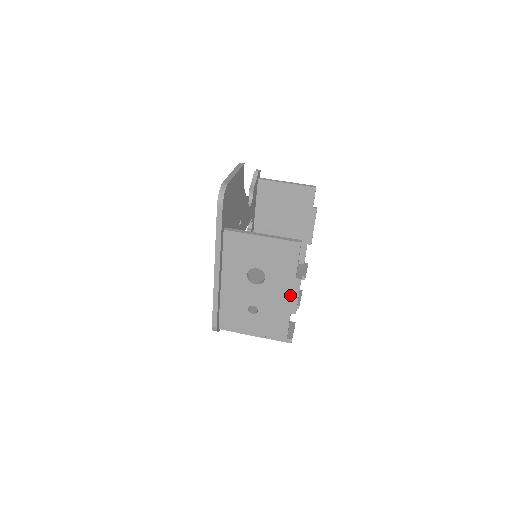
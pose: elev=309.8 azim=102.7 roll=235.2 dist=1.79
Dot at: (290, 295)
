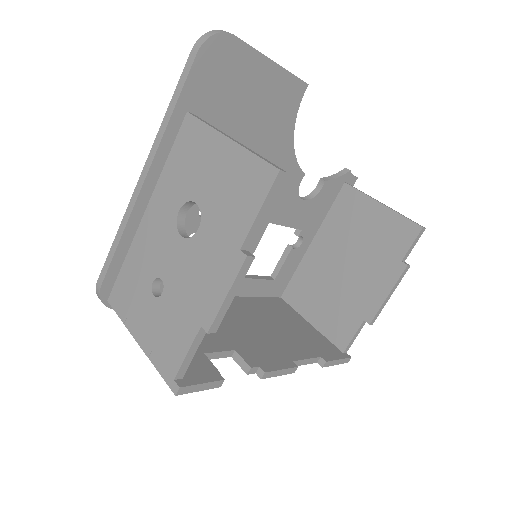
Dot at: (217, 284)
